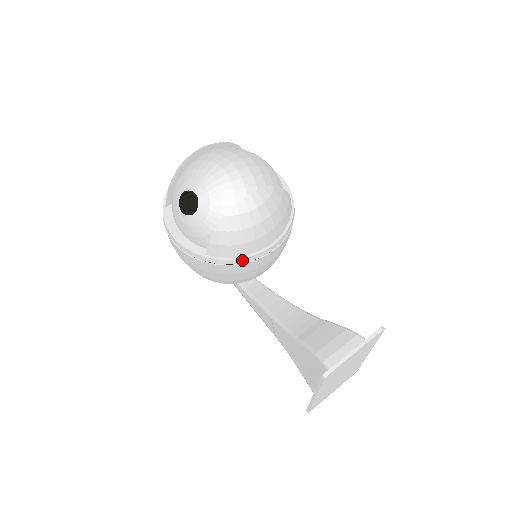
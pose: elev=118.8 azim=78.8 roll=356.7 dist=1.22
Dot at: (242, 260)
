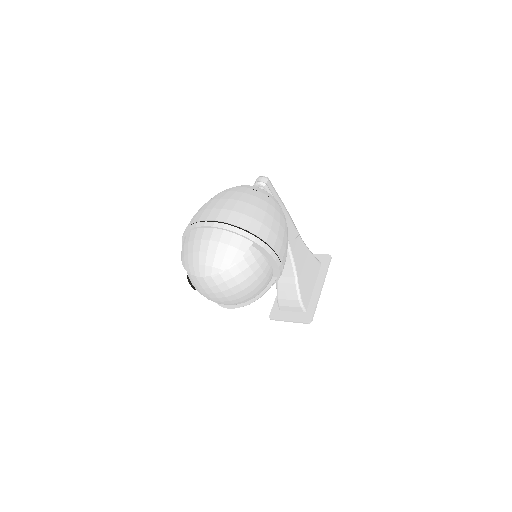
Dot at: occluded
